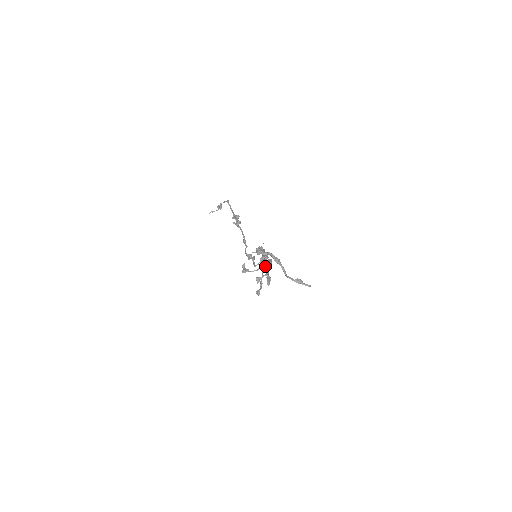
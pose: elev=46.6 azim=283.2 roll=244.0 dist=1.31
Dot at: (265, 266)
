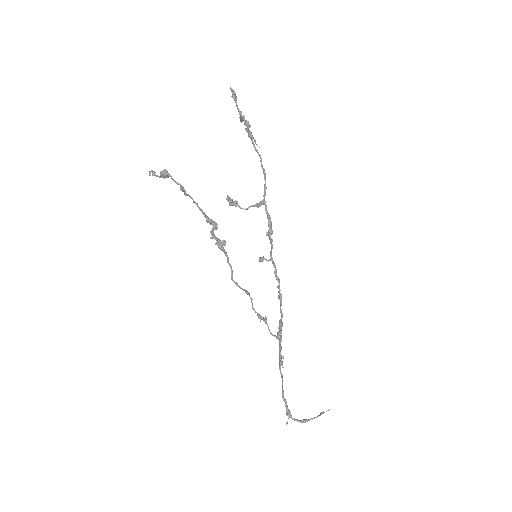
Dot at: (280, 325)
